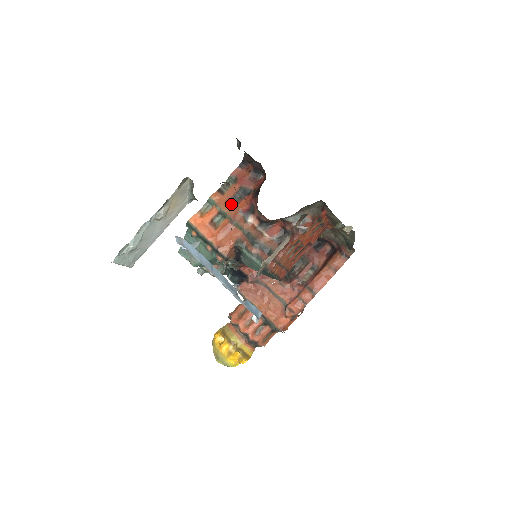
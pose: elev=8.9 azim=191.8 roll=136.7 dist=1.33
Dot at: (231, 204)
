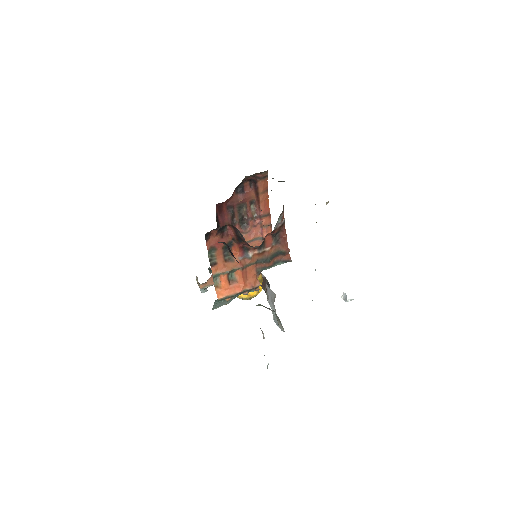
Dot at: (229, 262)
